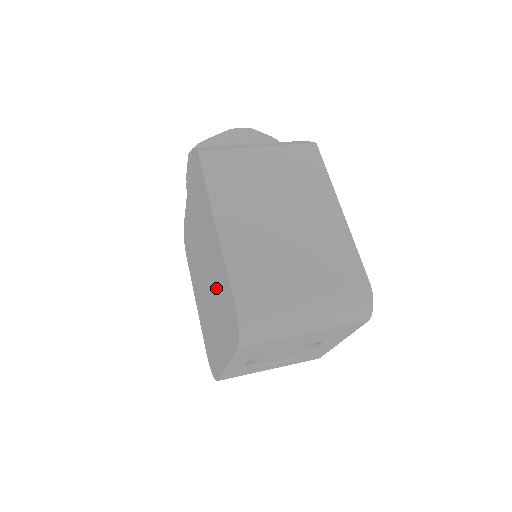
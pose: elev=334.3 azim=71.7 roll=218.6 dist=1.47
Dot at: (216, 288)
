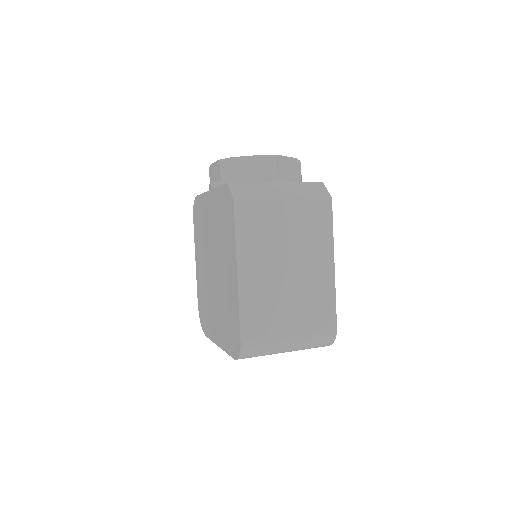
Dot at: (224, 299)
